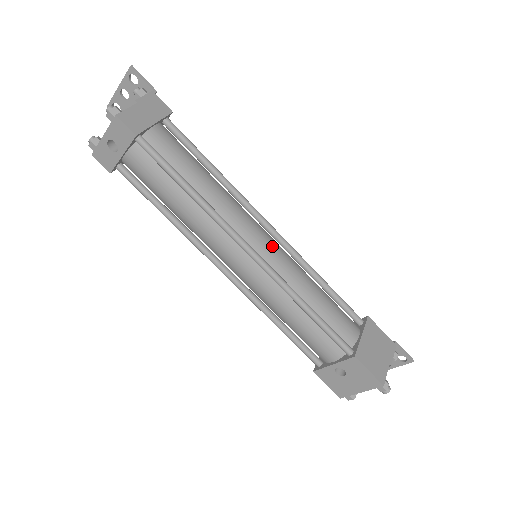
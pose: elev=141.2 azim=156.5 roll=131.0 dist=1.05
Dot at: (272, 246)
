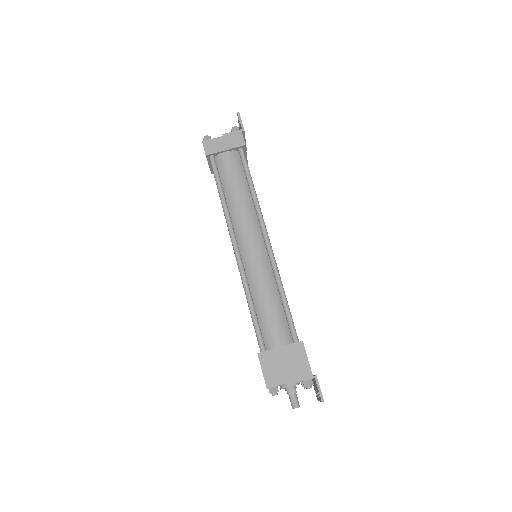
Dot at: (255, 252)
